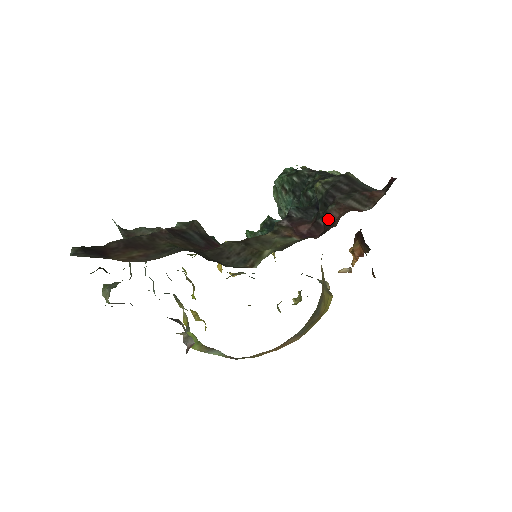
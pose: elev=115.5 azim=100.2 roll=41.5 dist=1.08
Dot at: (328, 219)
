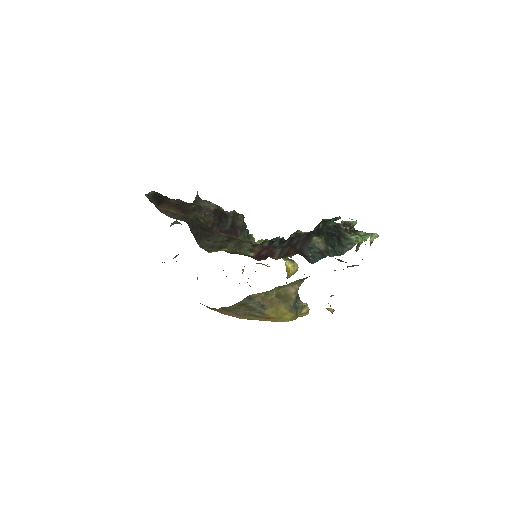
Dot at: occluded
